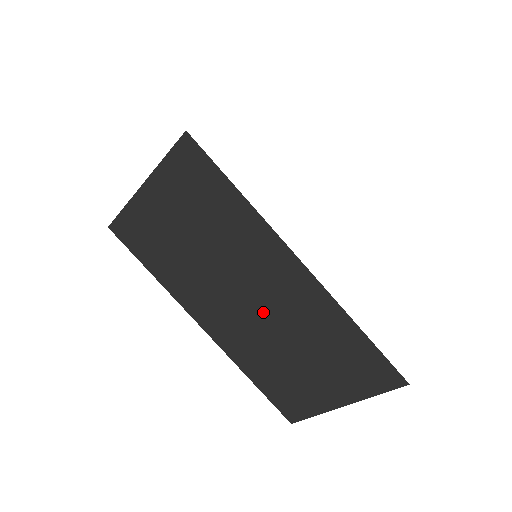
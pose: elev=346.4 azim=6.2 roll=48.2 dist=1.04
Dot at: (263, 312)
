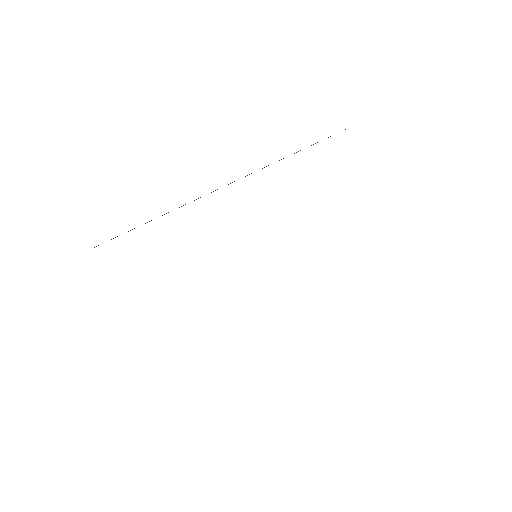
Dot at: occluded
